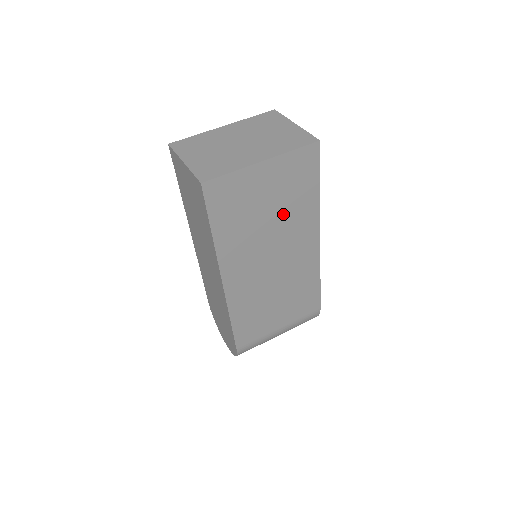
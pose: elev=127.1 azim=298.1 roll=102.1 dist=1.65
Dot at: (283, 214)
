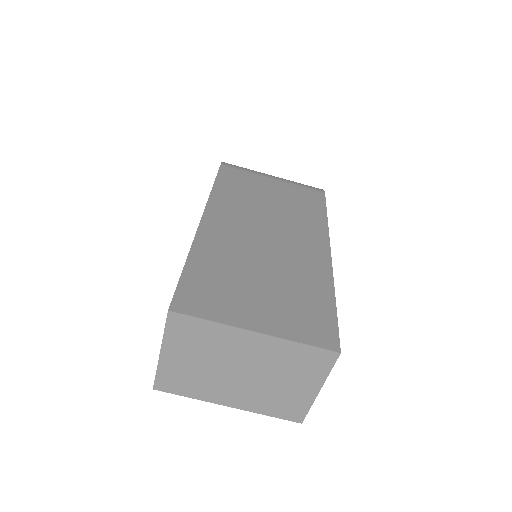
Dot at: occluded
